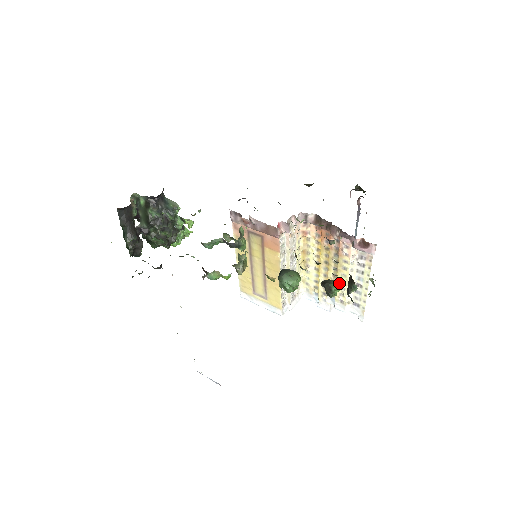
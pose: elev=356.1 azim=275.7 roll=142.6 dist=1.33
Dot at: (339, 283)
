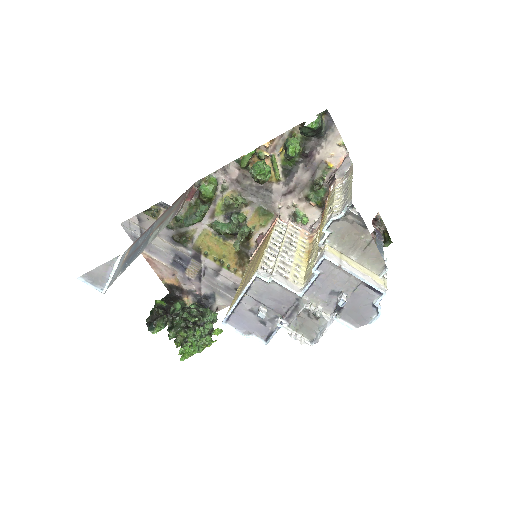
Dot at: (299, 145)
